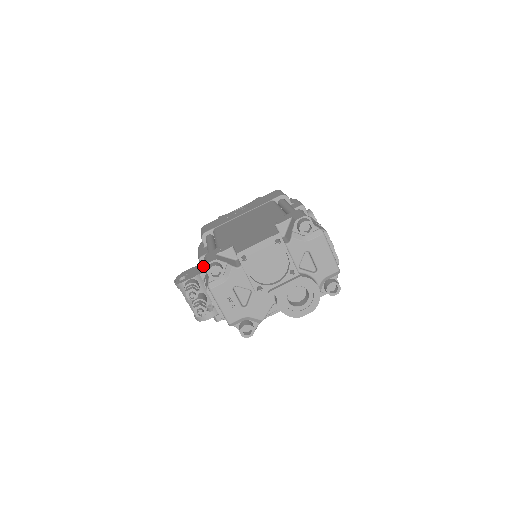
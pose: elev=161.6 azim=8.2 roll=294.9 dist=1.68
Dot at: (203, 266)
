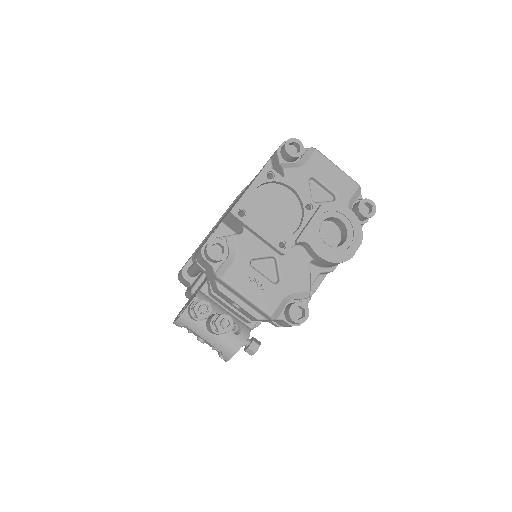
Dot at: (200, 286)
